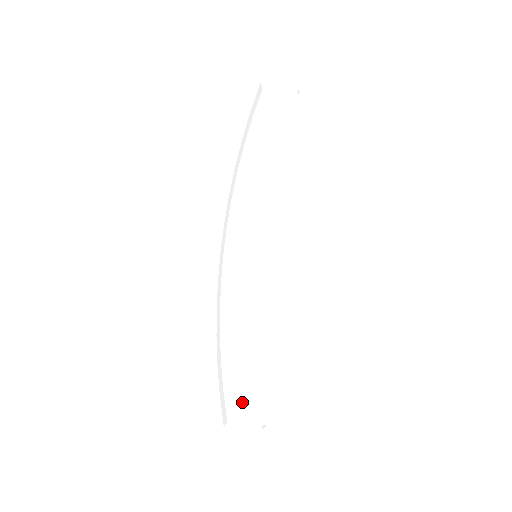
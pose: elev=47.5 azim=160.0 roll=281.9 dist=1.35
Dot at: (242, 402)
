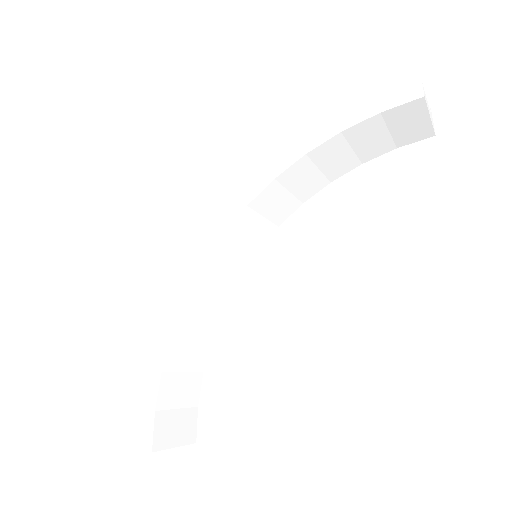
Dot at: (169, 424)
